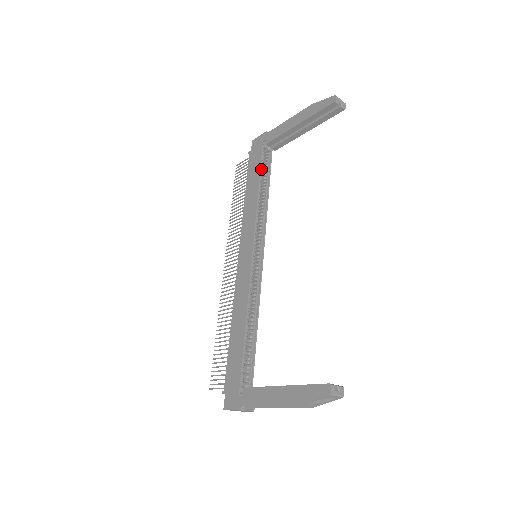
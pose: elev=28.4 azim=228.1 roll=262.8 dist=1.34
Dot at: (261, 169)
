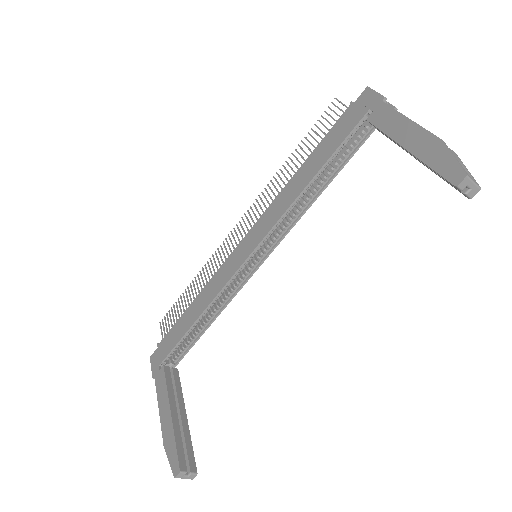
Dot at: (337, 150)
